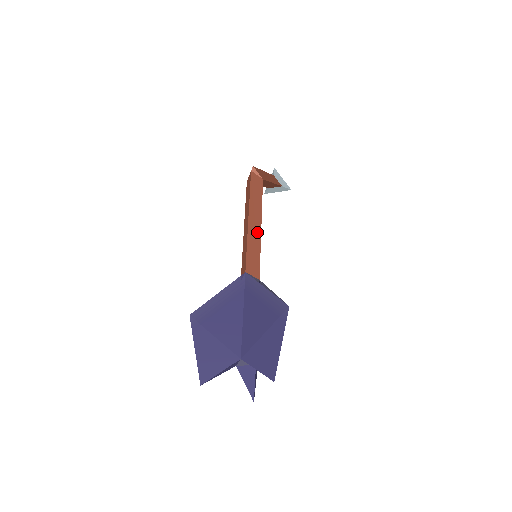
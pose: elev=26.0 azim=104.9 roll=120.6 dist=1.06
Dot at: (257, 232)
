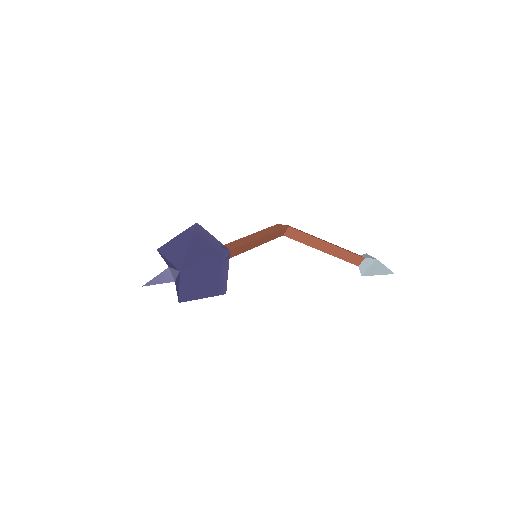
Dot at: (253, 239)
